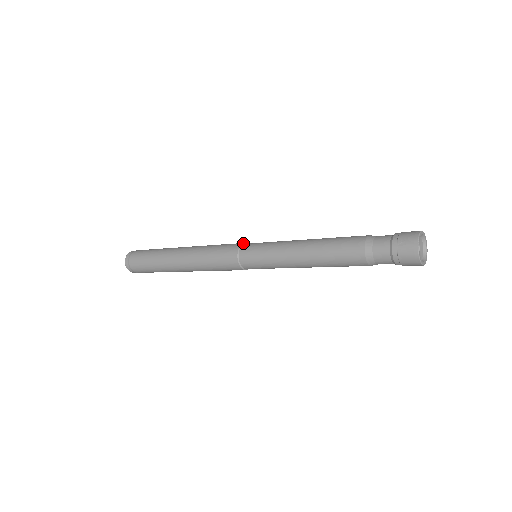
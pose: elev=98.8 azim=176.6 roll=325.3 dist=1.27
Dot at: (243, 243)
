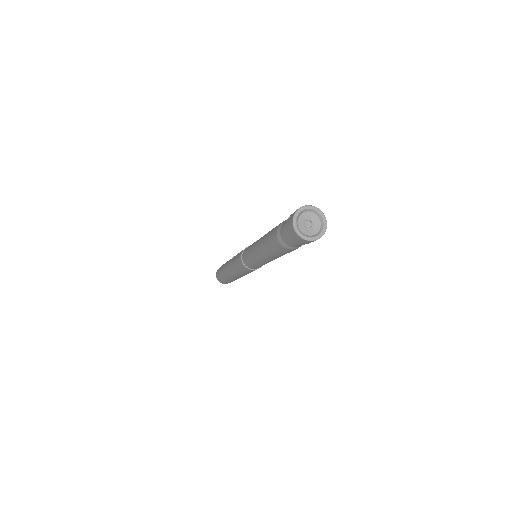
Dot at: (248, 246)
